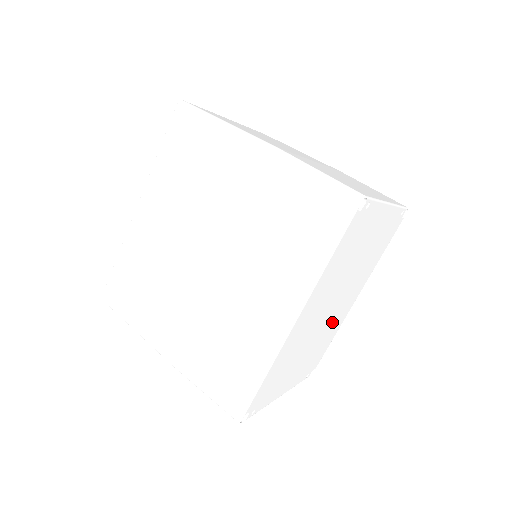
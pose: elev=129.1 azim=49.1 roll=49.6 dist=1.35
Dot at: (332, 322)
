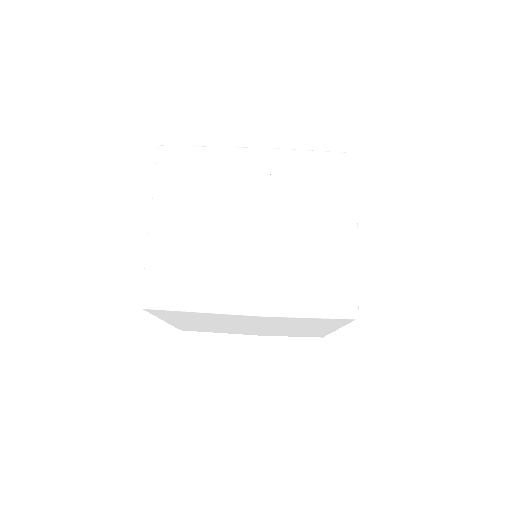
Dot at: occluded
